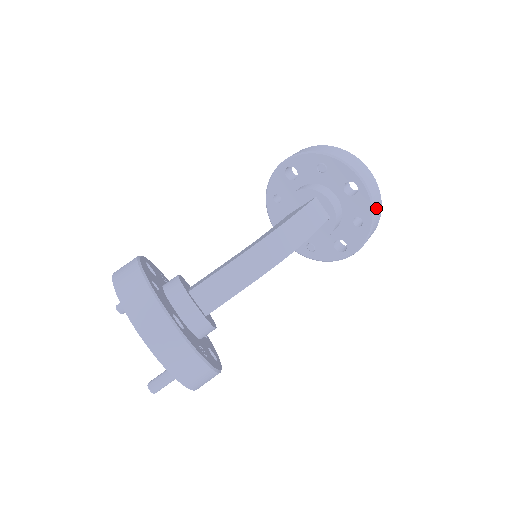
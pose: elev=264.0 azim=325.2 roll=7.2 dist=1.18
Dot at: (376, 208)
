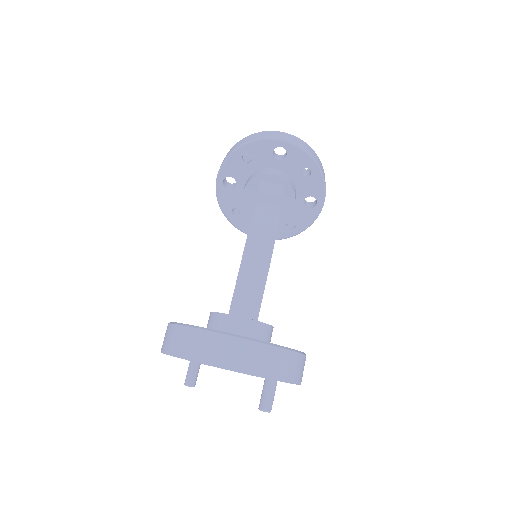
Dot at: (309, 152)
